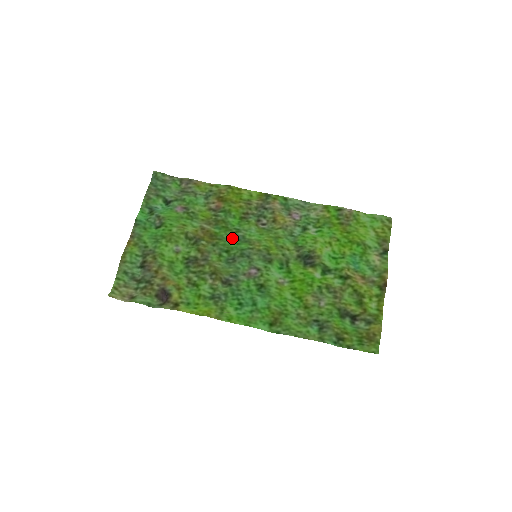
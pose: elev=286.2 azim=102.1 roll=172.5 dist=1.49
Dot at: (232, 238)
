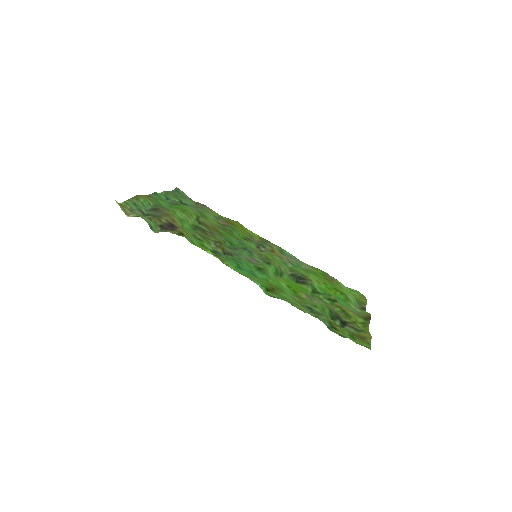
Dot at: (235, 241)
